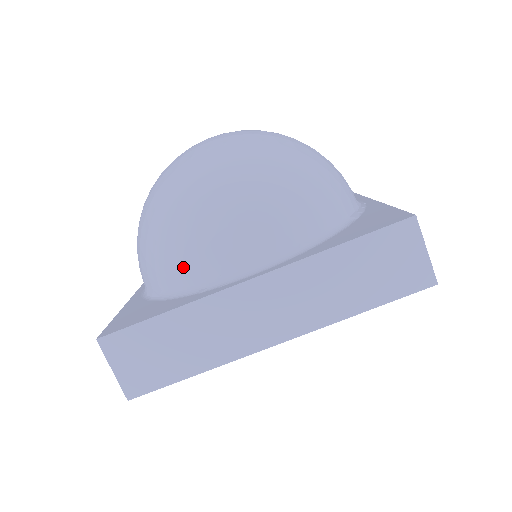
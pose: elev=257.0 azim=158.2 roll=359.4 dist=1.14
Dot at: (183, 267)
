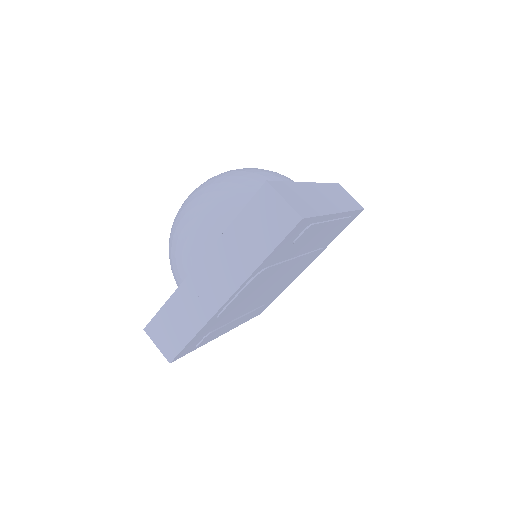
Dot at: (179, 273)
